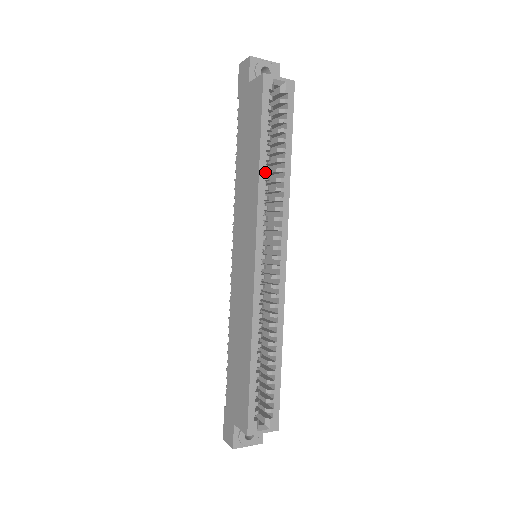
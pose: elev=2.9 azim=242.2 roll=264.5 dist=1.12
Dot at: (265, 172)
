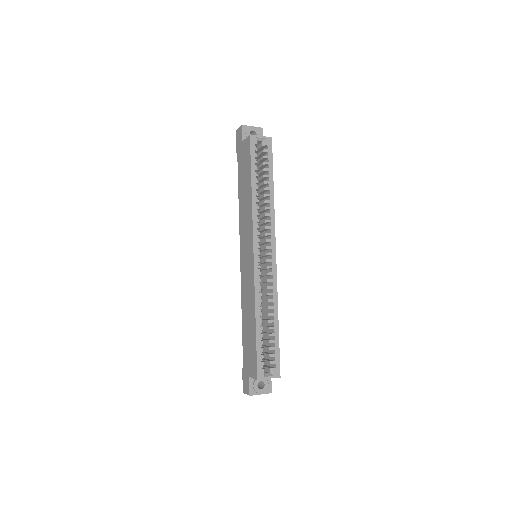
Dot at: (256, 197)
